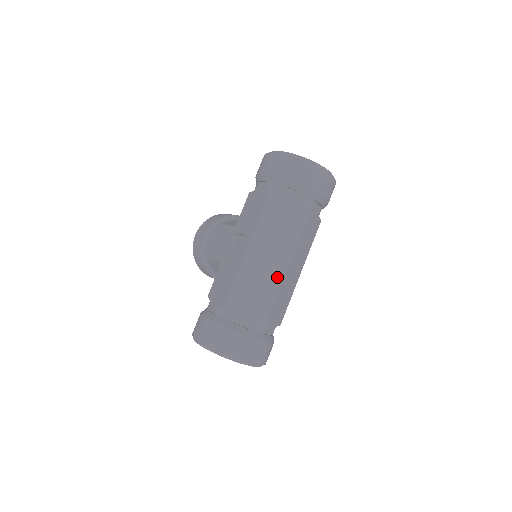
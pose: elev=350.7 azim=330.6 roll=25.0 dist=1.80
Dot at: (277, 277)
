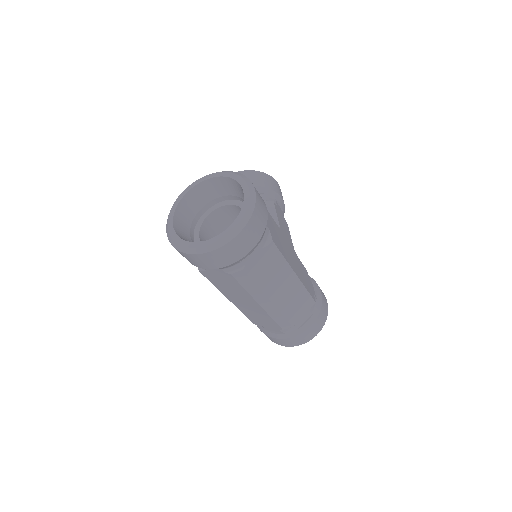
Dot at: (269, 310)
